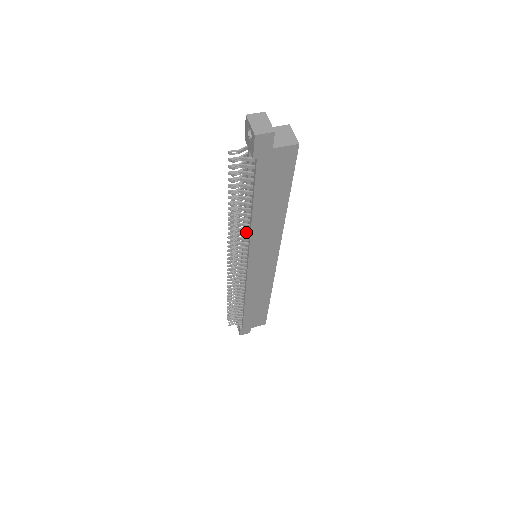
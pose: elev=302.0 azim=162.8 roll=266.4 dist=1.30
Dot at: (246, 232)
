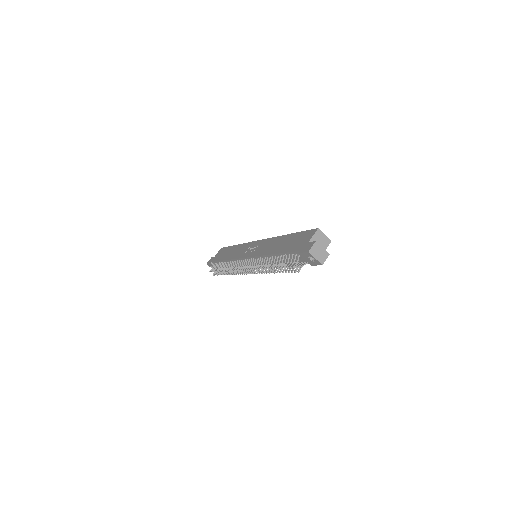
Dot at: occluded
